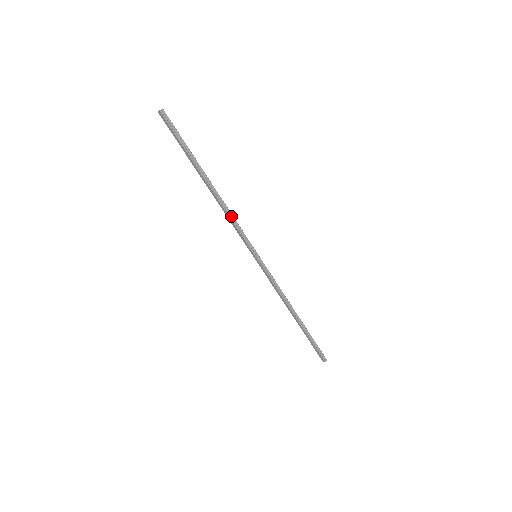
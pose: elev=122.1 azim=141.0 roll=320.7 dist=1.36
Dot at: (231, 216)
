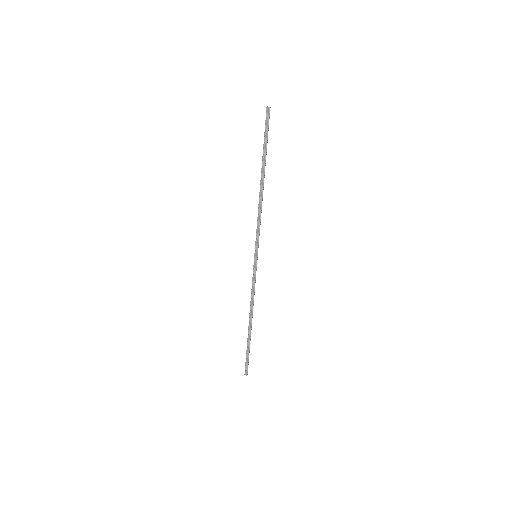
Dot at: (260, 214)
